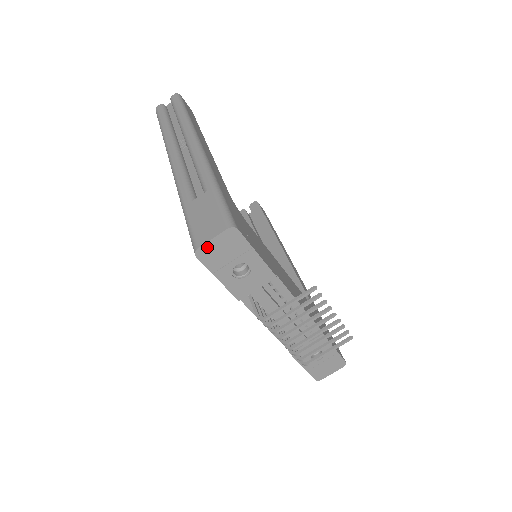
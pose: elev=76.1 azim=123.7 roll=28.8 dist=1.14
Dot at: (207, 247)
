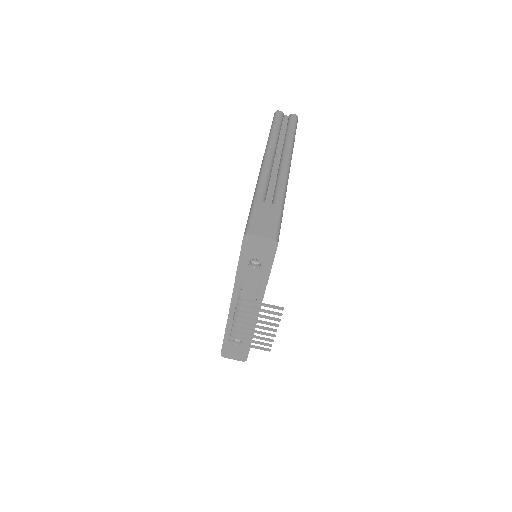
Dot at: (254, 238)
